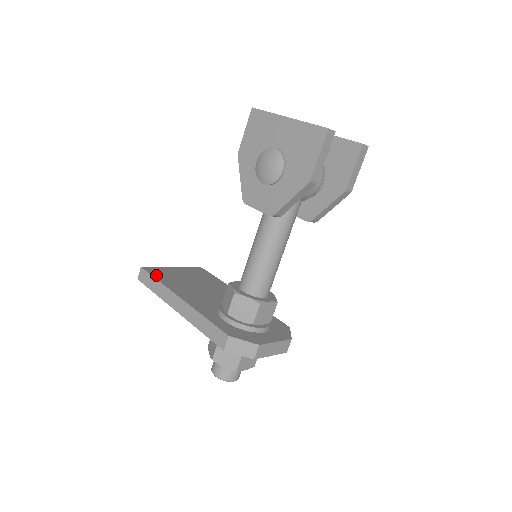
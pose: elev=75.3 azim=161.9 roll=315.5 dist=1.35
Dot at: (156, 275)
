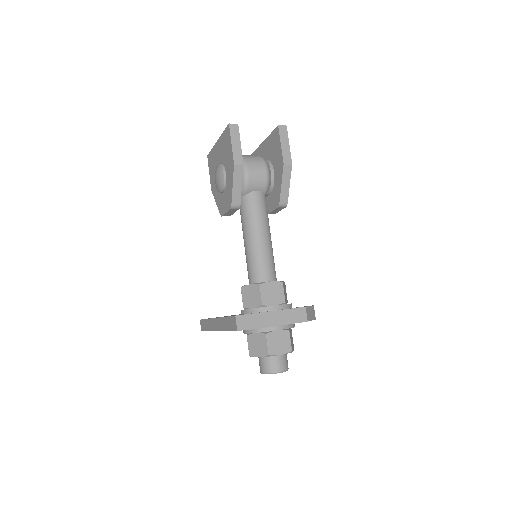
Dot at: occluded
